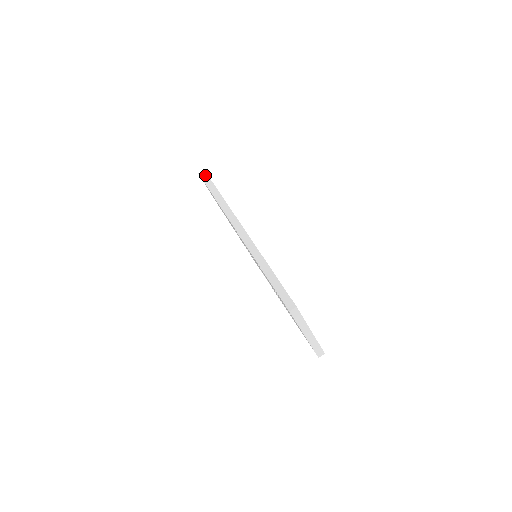
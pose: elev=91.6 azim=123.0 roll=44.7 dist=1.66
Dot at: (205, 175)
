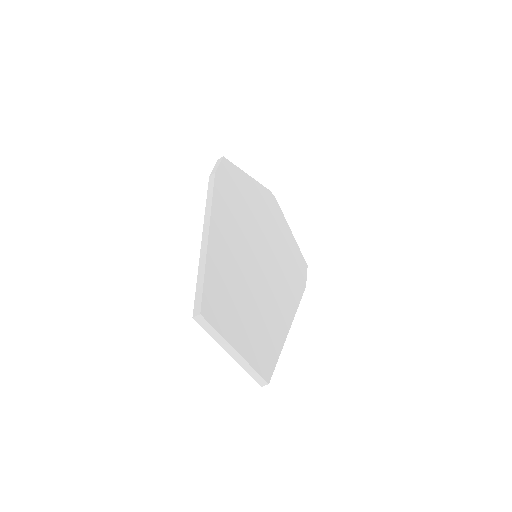
Dot at: (219, 161)
